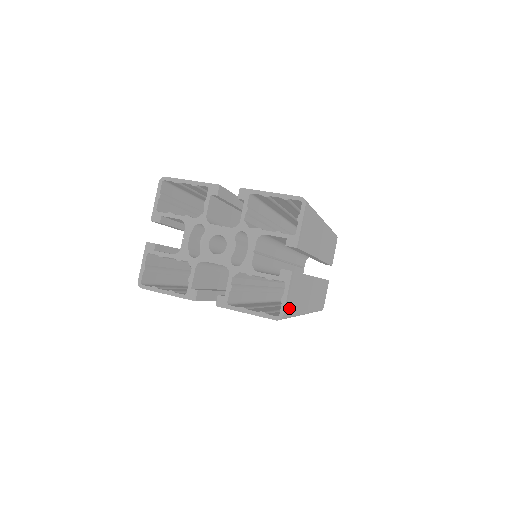
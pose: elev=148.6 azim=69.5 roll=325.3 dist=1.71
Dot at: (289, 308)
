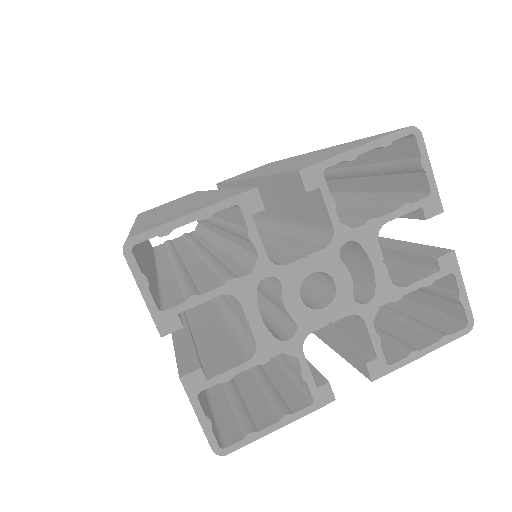
Dot at: occluded
